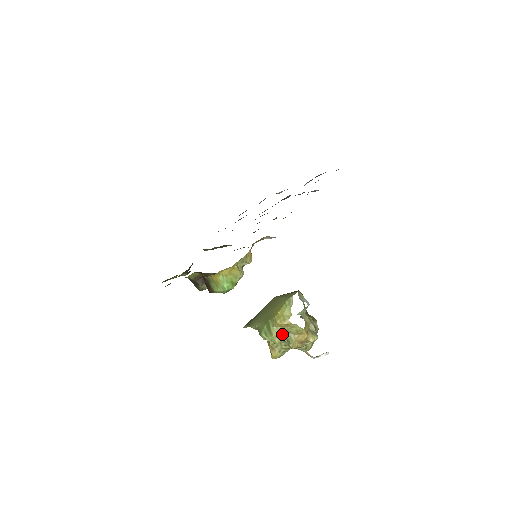
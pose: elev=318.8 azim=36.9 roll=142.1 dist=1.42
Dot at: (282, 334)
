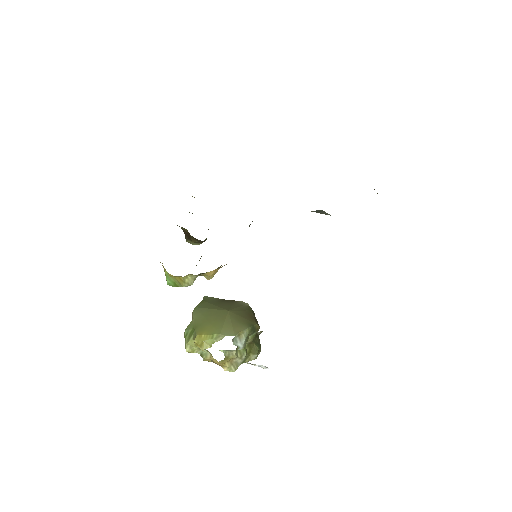
Dot at: (198, 348)
